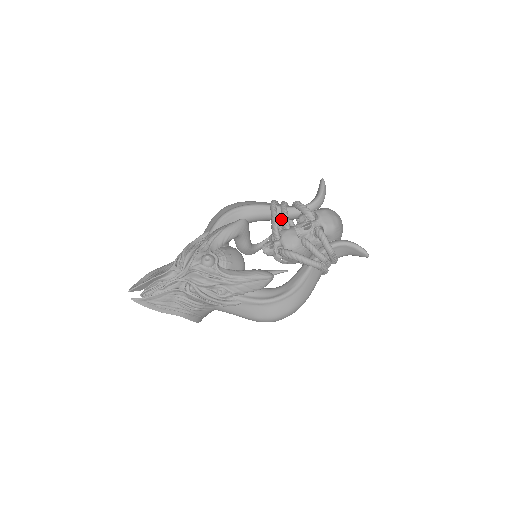
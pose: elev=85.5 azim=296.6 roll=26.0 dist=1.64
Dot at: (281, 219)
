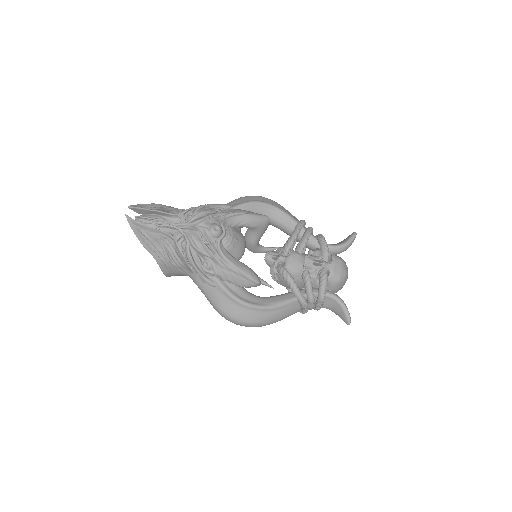
Dot at: (298, 240)
